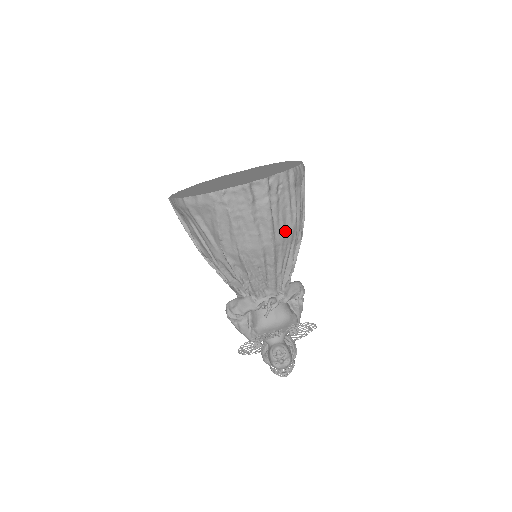
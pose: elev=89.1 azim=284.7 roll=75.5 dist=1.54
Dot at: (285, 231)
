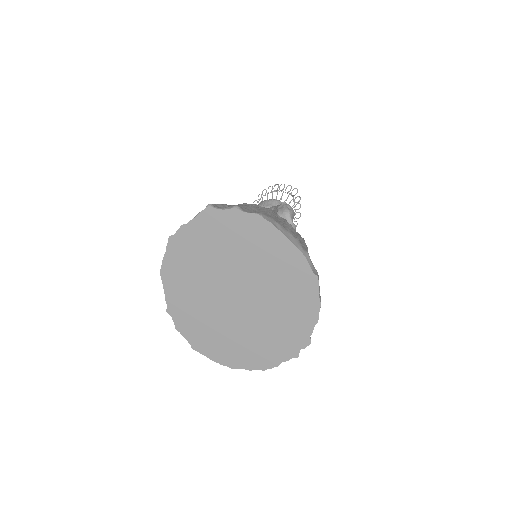
Dot at: occluded
